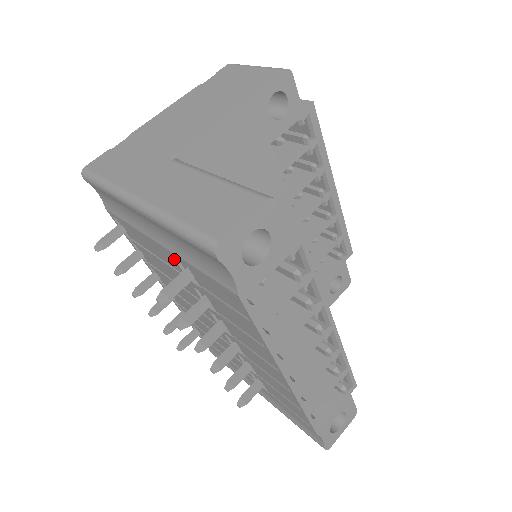
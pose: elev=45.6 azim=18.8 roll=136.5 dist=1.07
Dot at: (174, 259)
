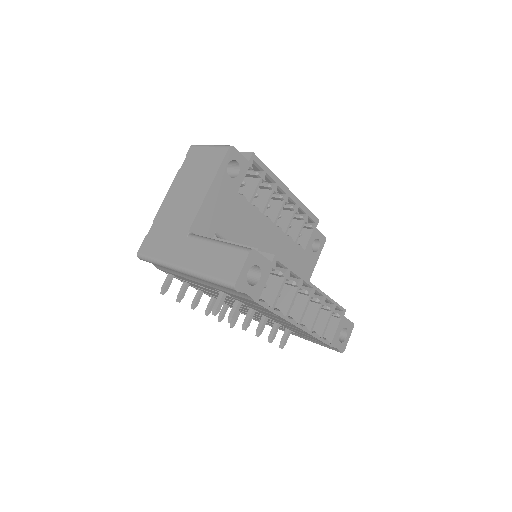
Dot at: (212, 288)
